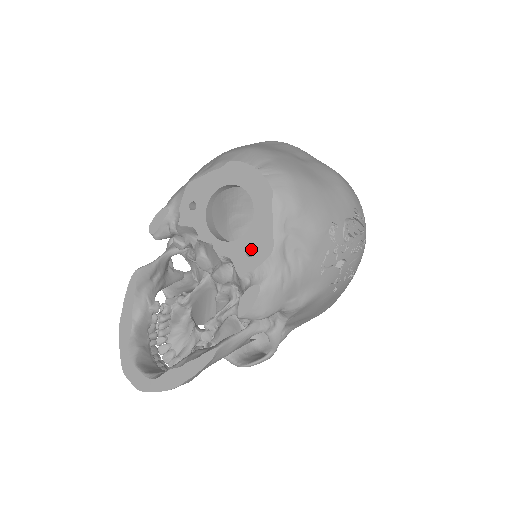
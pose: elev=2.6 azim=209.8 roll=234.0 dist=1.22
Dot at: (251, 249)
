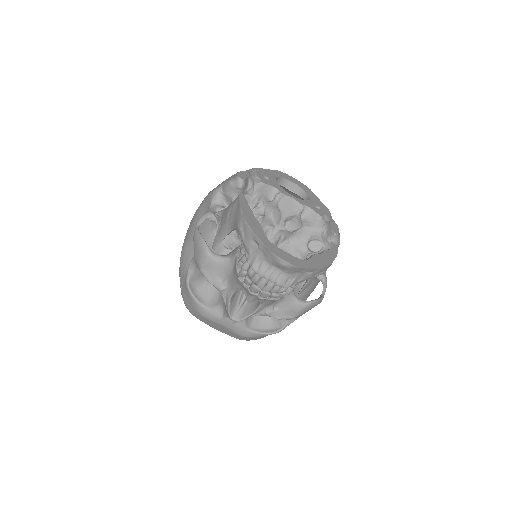
Dot at: occluded
